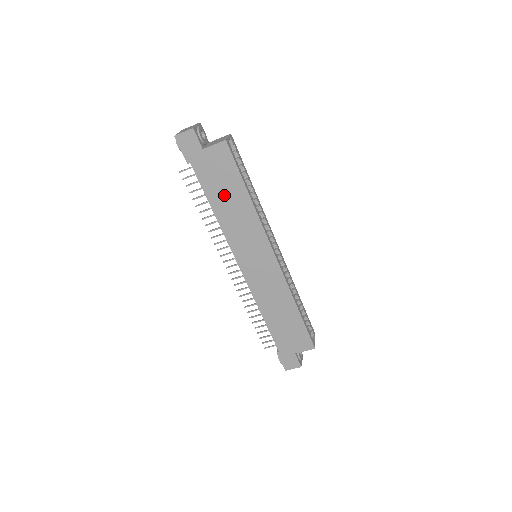
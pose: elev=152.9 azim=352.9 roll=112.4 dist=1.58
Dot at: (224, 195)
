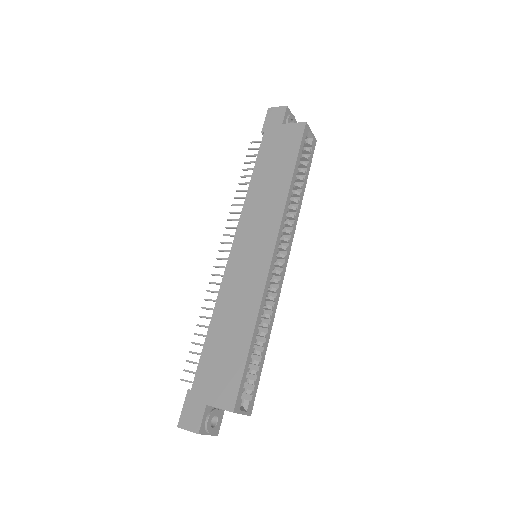
Dot at: (271, 169)
